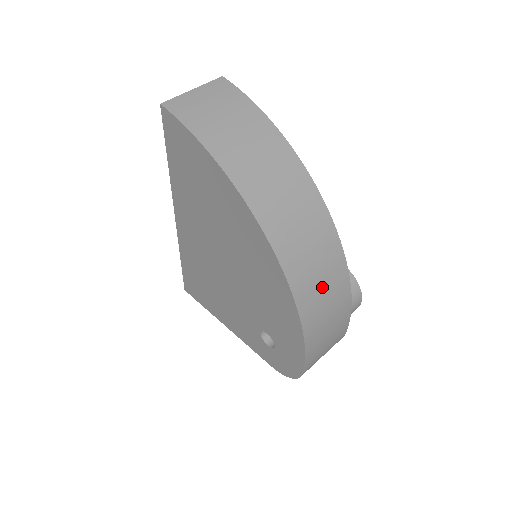
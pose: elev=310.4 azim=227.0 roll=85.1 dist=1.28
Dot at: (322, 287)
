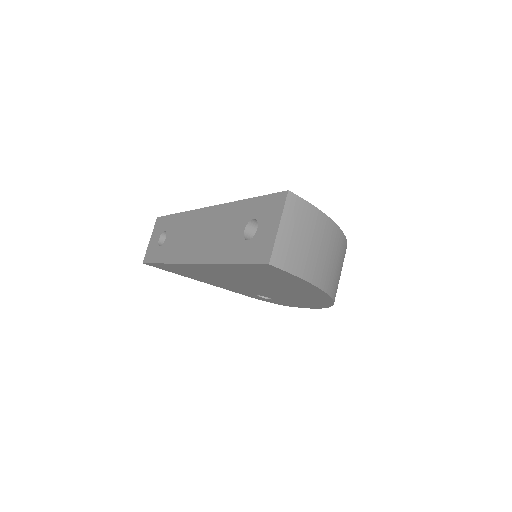
Dot at: occluded
